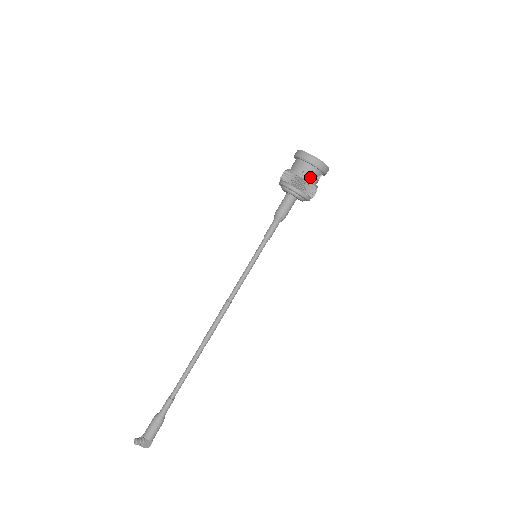
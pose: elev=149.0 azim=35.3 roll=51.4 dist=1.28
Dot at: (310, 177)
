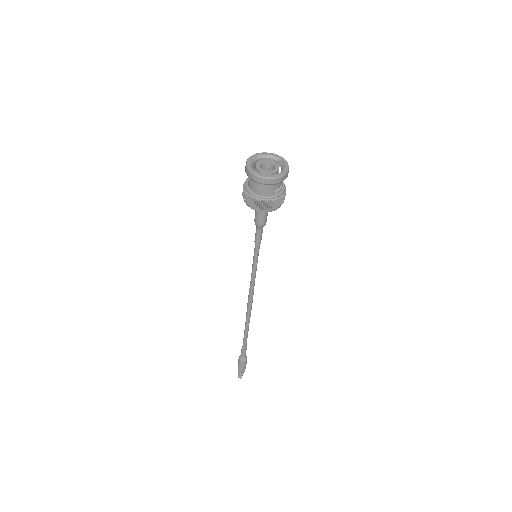
Dot at: occluded
